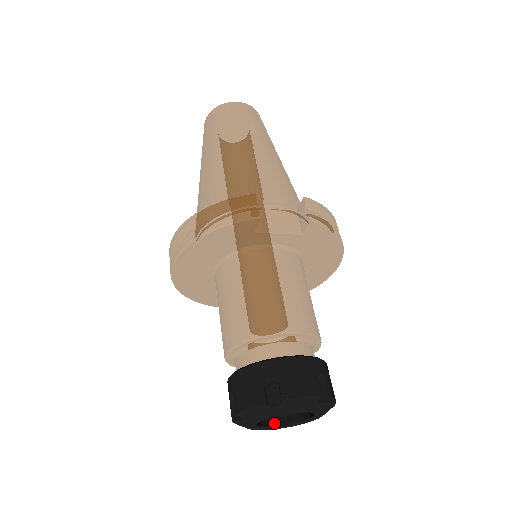
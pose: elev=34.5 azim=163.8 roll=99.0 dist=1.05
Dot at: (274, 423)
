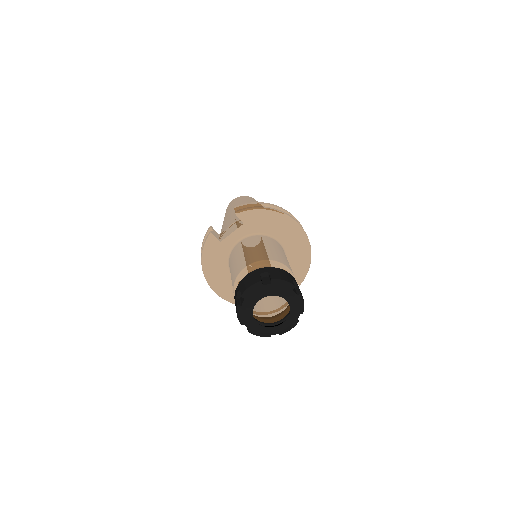
Dot at: (282, 323)
